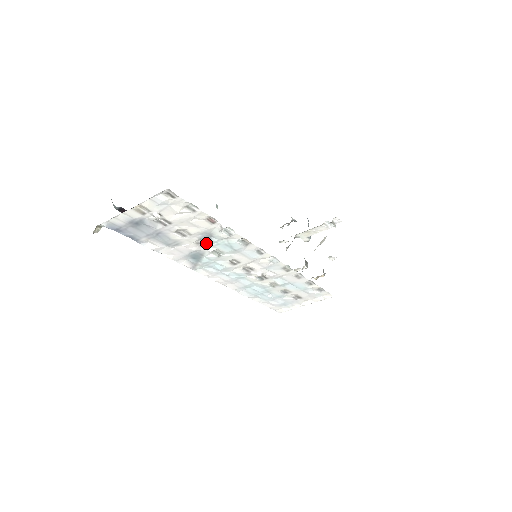
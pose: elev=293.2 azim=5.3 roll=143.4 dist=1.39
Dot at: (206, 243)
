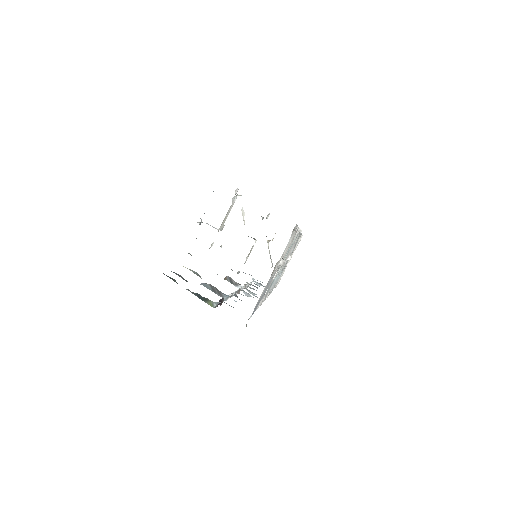
Dot at: occluded
